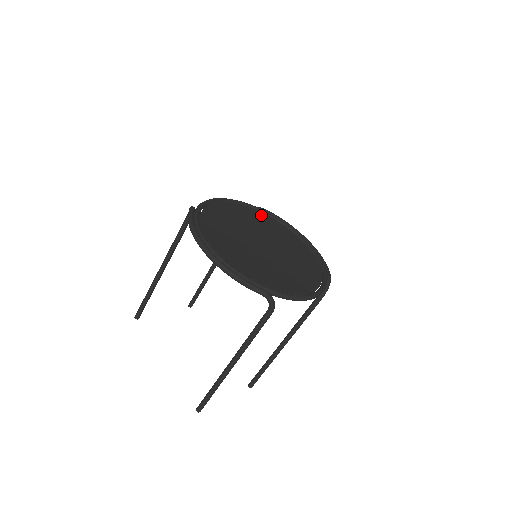
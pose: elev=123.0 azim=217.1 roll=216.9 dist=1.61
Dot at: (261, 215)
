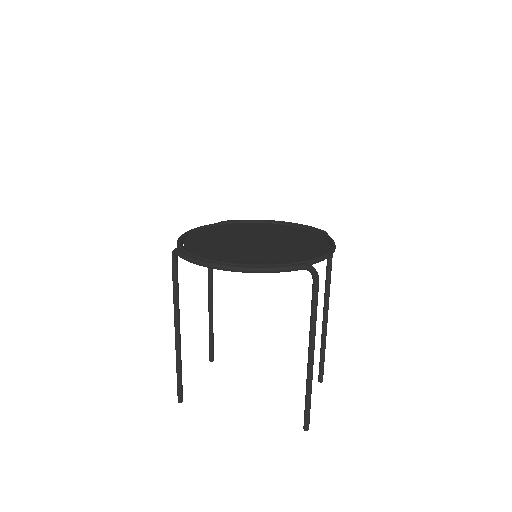
Dot at: (226, 226)
